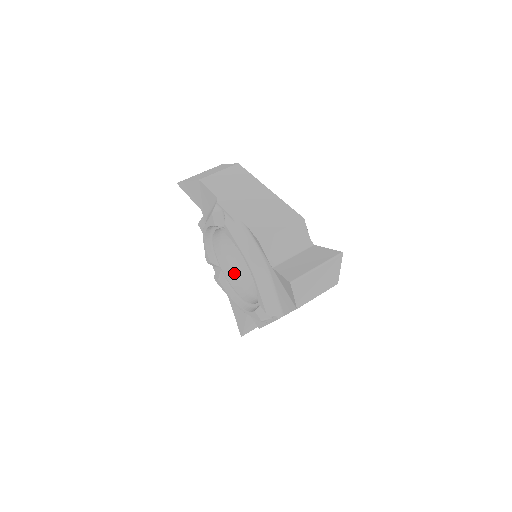
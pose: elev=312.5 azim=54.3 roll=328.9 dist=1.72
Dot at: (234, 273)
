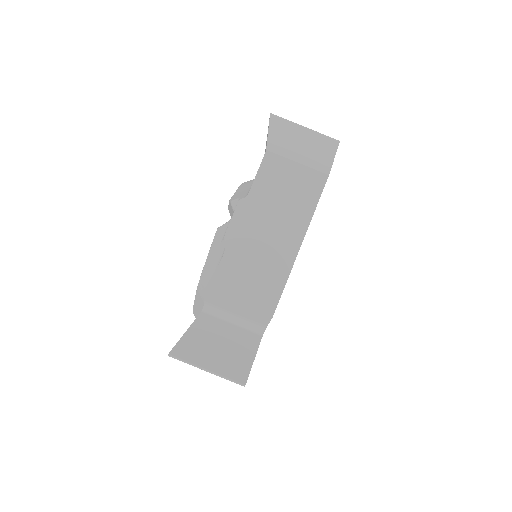
Dot at: occluded
